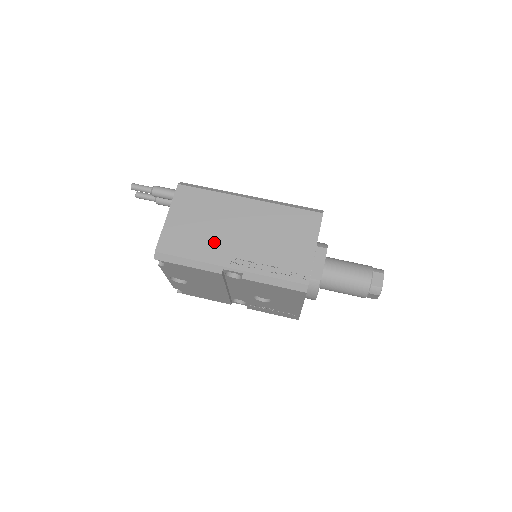
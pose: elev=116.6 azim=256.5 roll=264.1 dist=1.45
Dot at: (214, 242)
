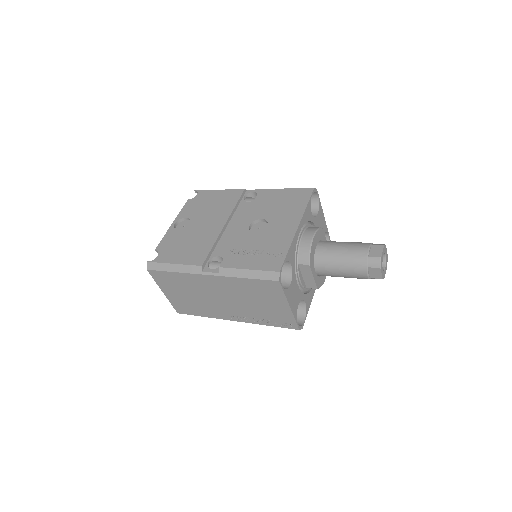
Dot at: occluded
